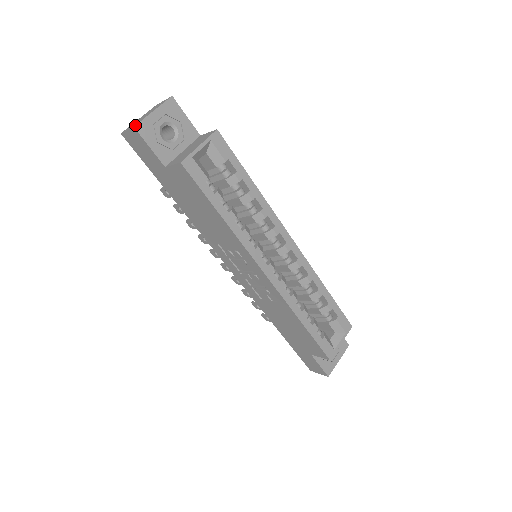
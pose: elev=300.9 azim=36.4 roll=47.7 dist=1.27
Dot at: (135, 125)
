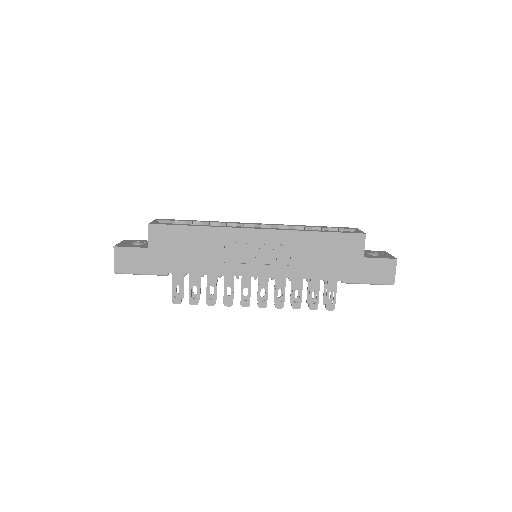
Dot at: (114, 246)
